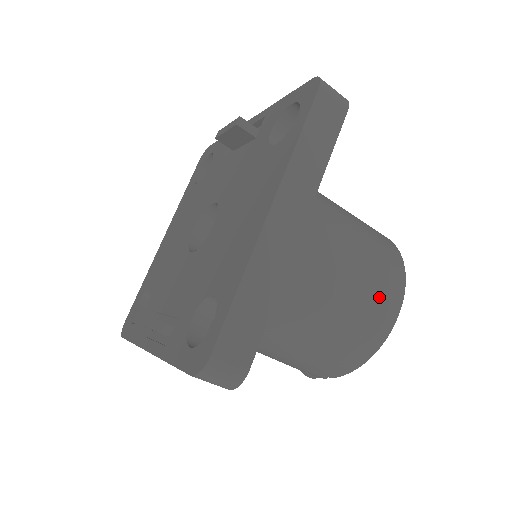
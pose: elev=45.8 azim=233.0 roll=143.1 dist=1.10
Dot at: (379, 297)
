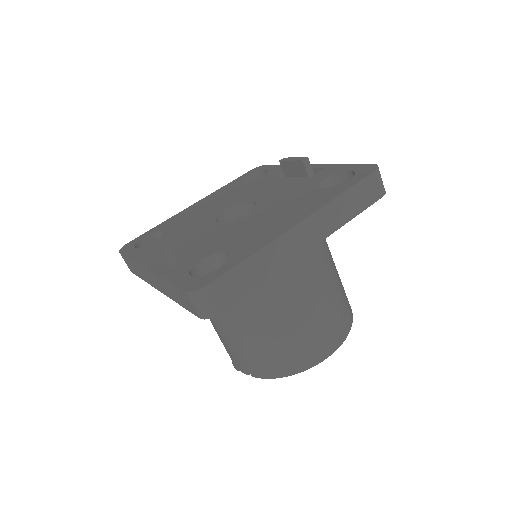
Dot at: (324, 335)
